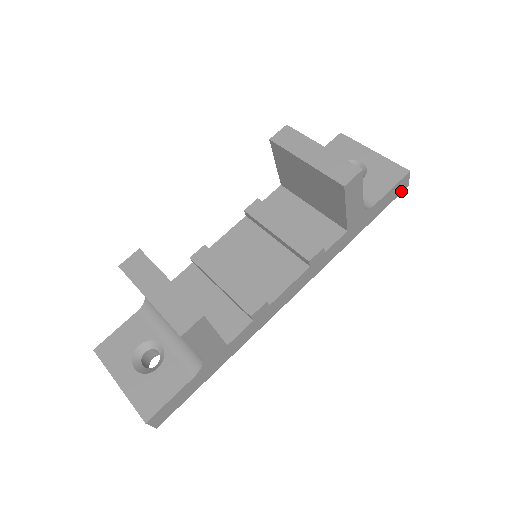
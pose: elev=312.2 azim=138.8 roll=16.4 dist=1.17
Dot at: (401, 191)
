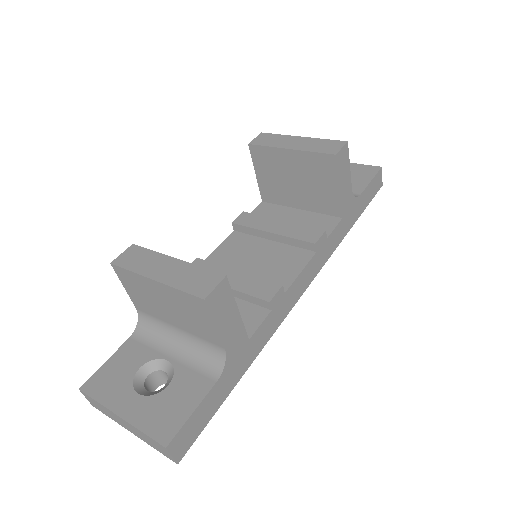
Dot at: (378, 189)
